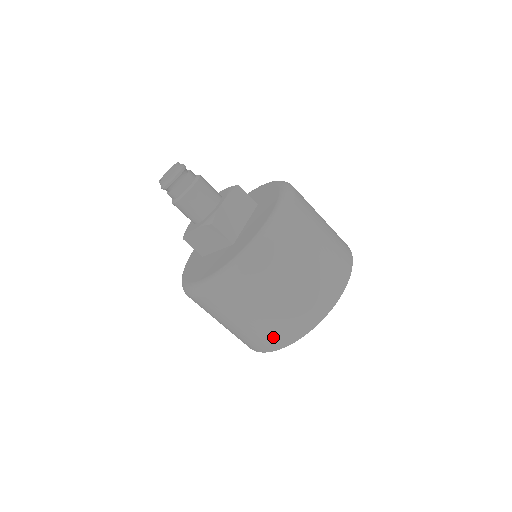
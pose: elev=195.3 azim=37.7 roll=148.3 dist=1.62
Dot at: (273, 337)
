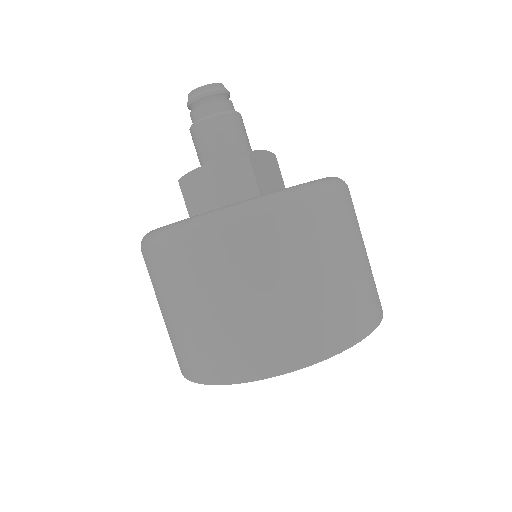
Dot at: (273, 347)
